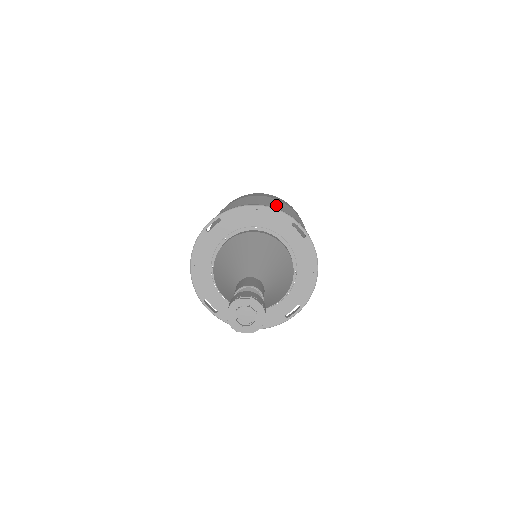
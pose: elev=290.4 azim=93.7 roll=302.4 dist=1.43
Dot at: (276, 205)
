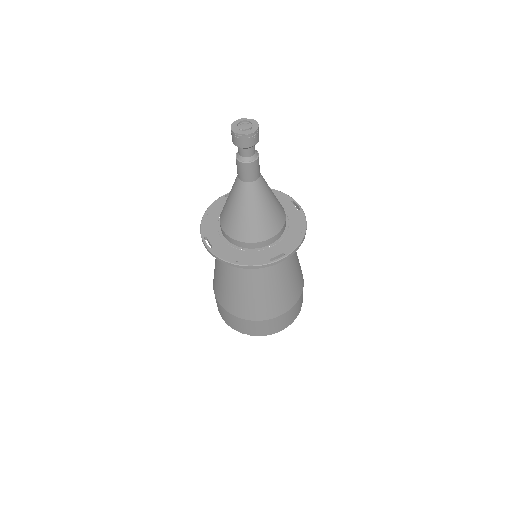
Dot at: occluded
